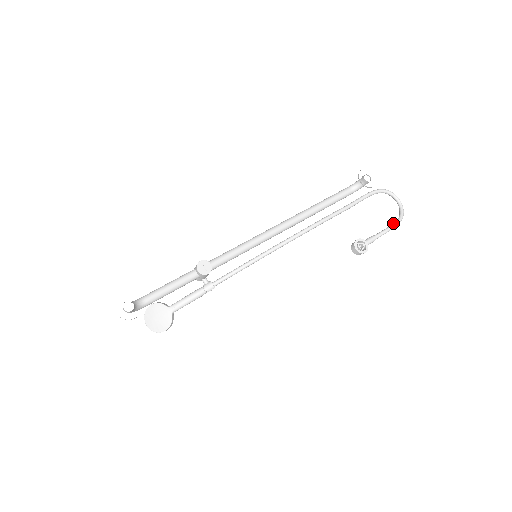
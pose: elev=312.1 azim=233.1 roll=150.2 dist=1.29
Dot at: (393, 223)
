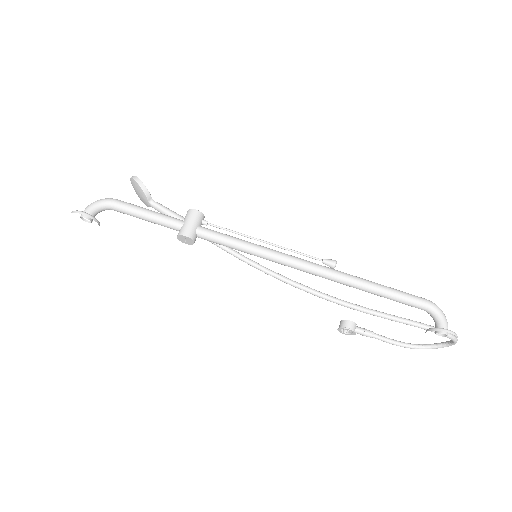
Dot at: (407, 345)
